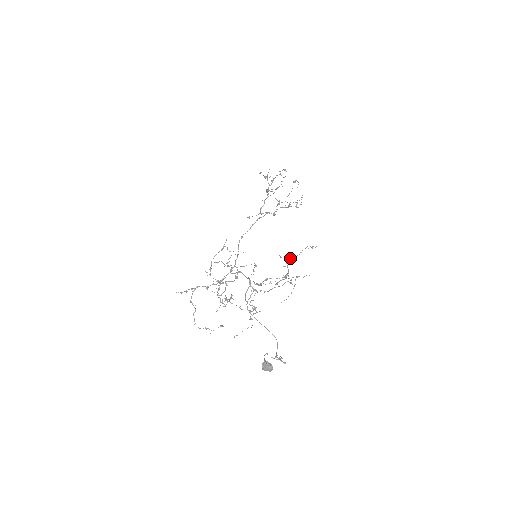
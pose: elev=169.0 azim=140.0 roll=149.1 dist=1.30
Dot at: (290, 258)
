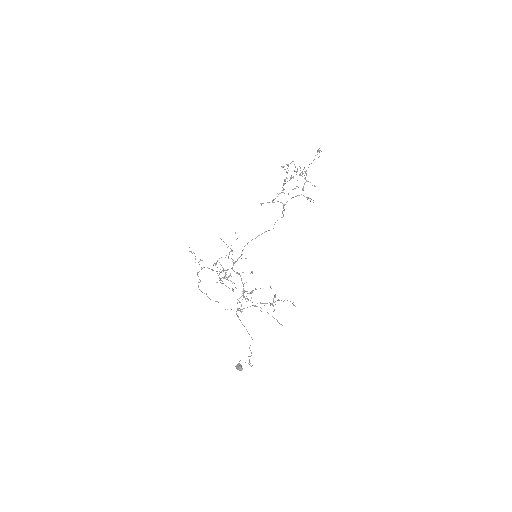
Dot at: occluded
